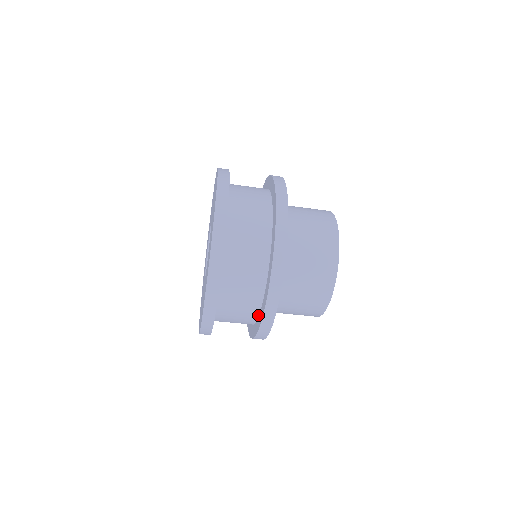
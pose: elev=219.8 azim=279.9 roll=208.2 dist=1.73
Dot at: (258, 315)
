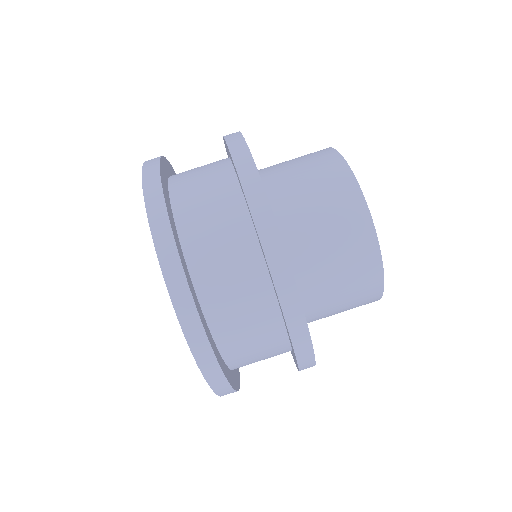
Dot at: (266, 268)
